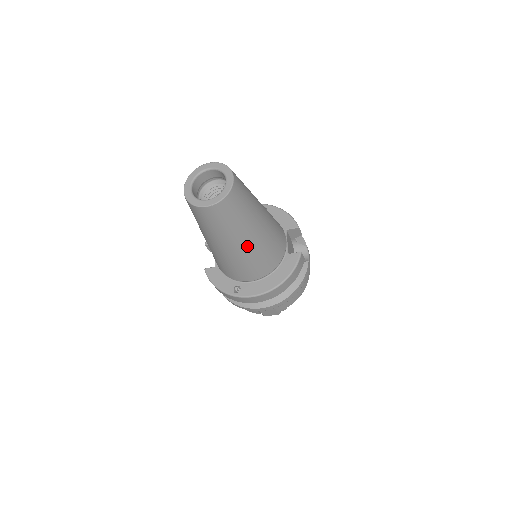
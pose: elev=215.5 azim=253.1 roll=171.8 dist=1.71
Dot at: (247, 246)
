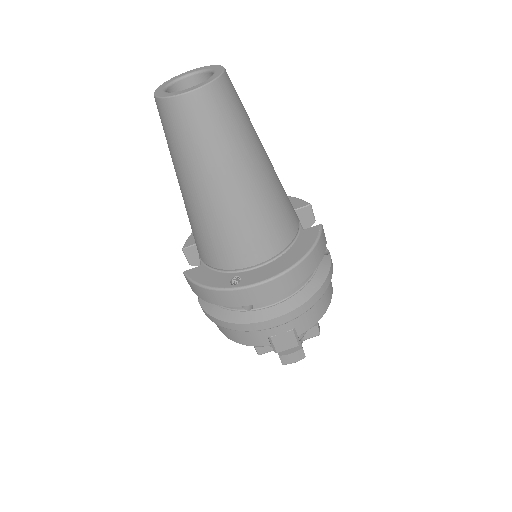
Dot at: (248, 186)
